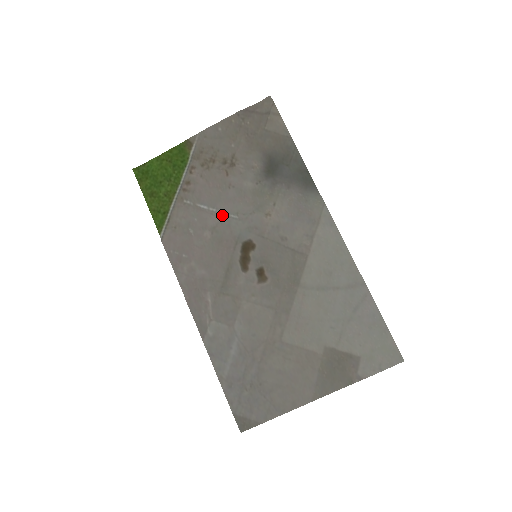
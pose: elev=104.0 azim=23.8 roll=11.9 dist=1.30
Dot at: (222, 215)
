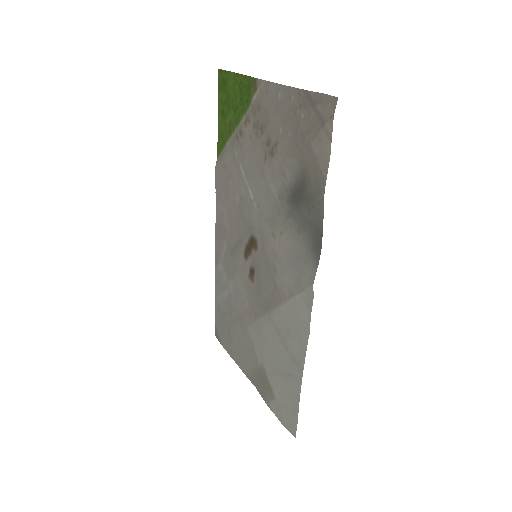
Dot at: (249, 194)
